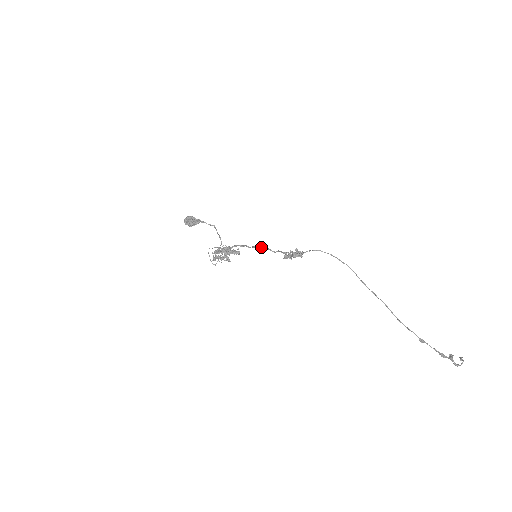
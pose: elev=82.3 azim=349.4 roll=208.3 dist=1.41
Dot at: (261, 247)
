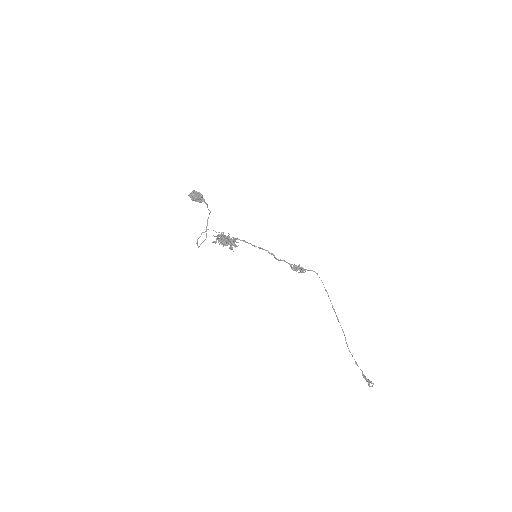
Dot at: occluded
